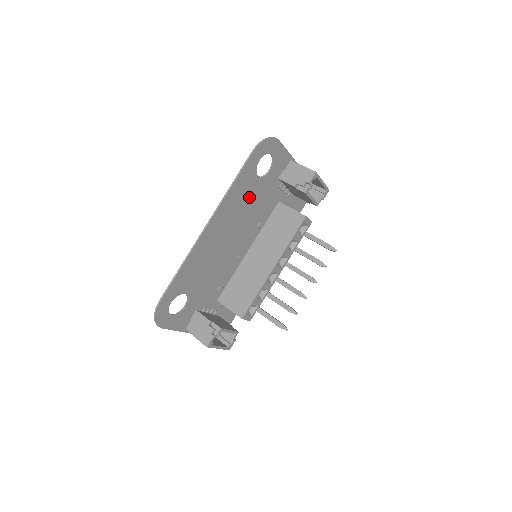
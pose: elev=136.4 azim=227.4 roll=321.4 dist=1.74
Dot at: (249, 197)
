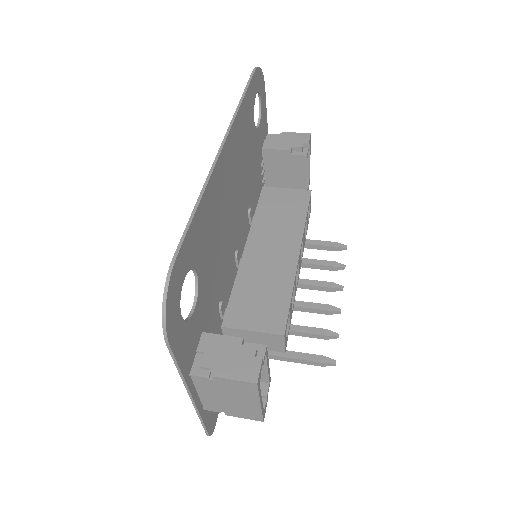
Dot at: (247, 146)
